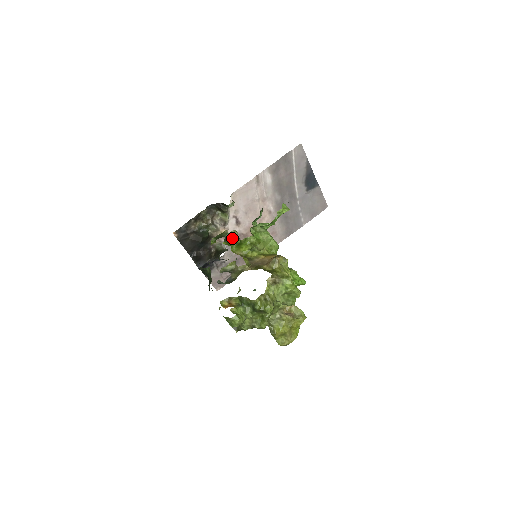
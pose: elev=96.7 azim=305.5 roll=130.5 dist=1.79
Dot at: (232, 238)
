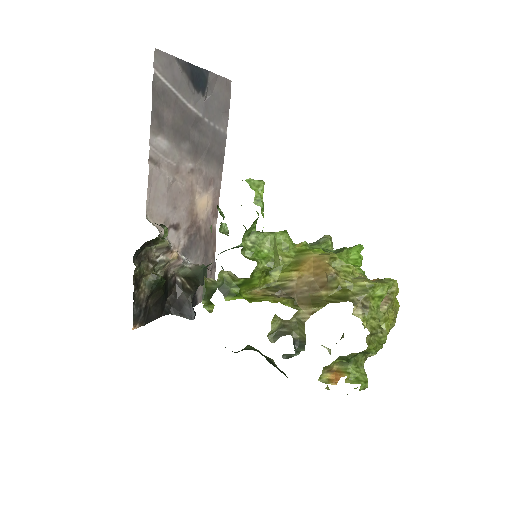
Dot at: (227, 282)
